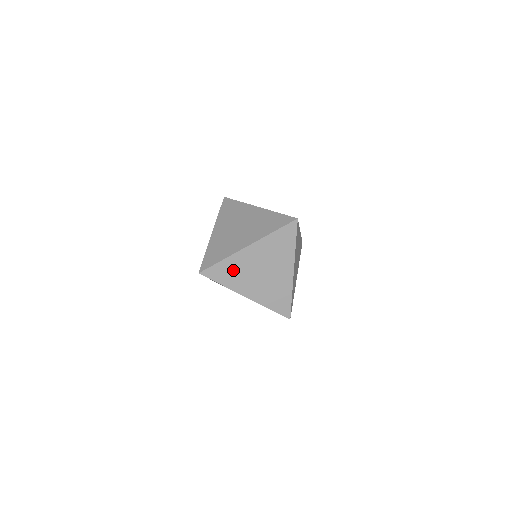
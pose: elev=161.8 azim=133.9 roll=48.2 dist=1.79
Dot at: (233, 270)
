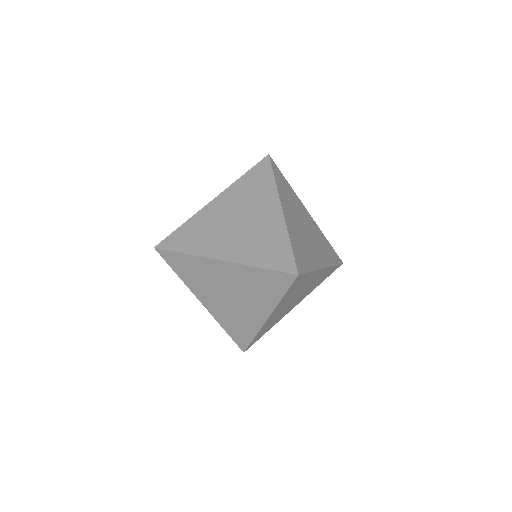
Dot at: (198, 231)
